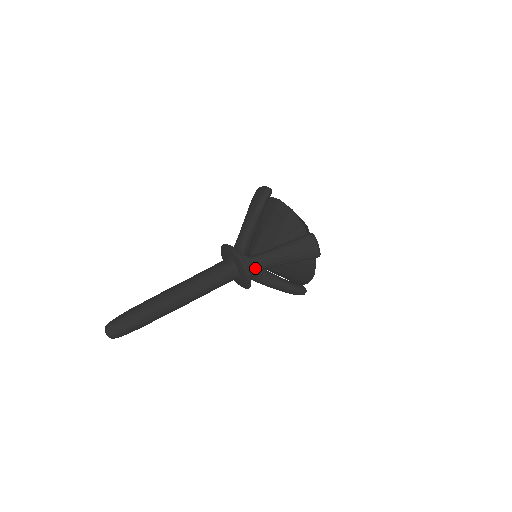
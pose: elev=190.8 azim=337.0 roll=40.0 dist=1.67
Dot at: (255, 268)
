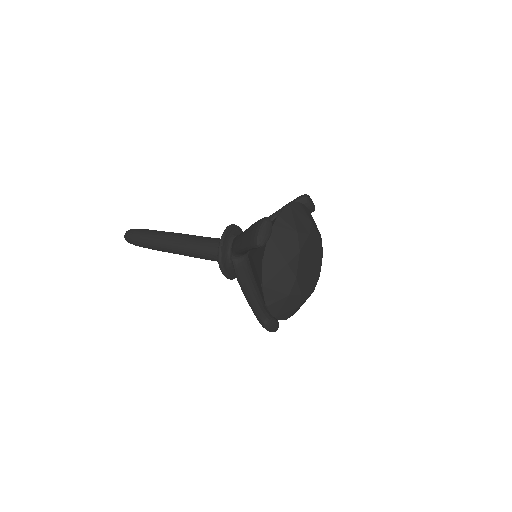
Dot at: occluded
